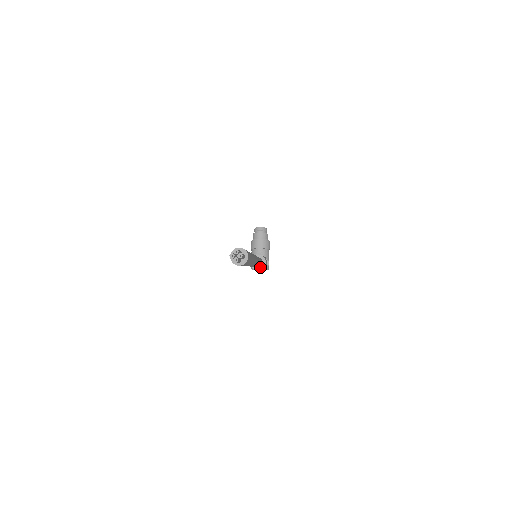
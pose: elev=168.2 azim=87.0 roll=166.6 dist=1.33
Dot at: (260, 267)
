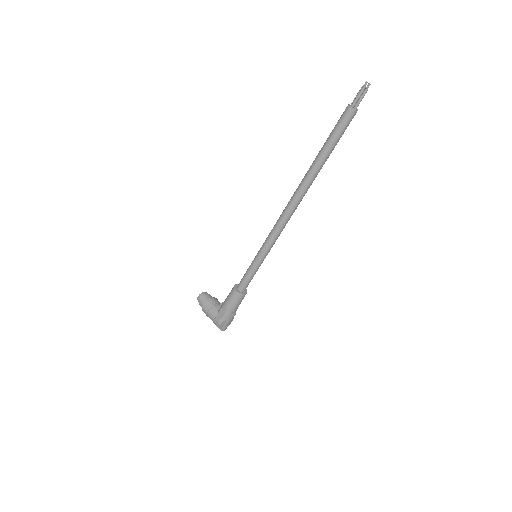
Dot at: (245, 292)
